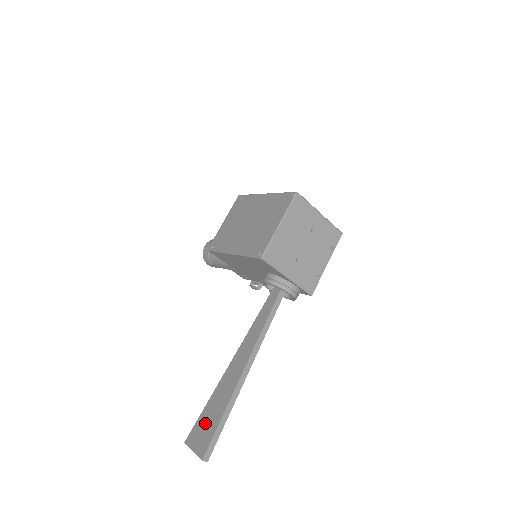
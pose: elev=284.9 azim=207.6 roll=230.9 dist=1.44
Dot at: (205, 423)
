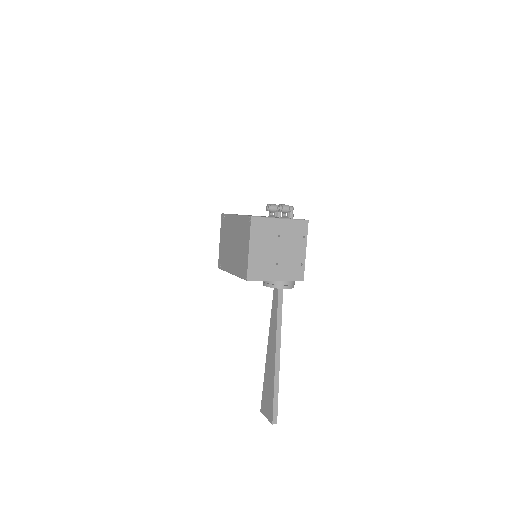
Dot at: (266, 397)
